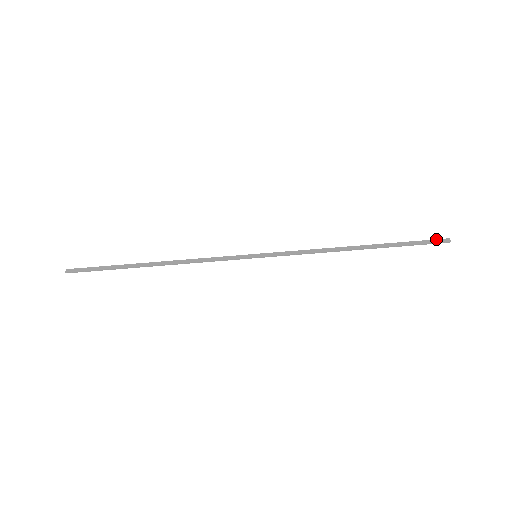
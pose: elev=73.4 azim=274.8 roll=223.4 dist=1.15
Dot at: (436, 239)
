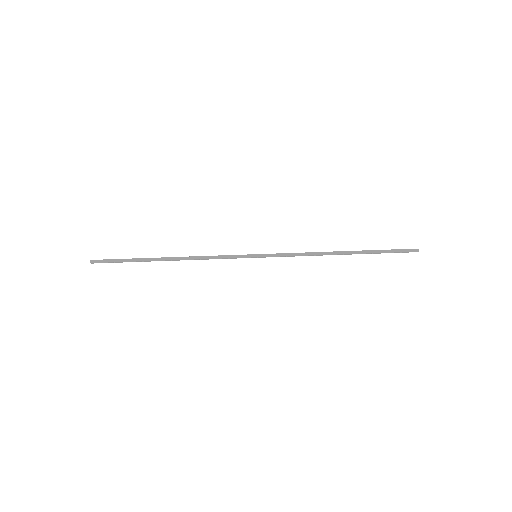
Dot at: (407, 249)
